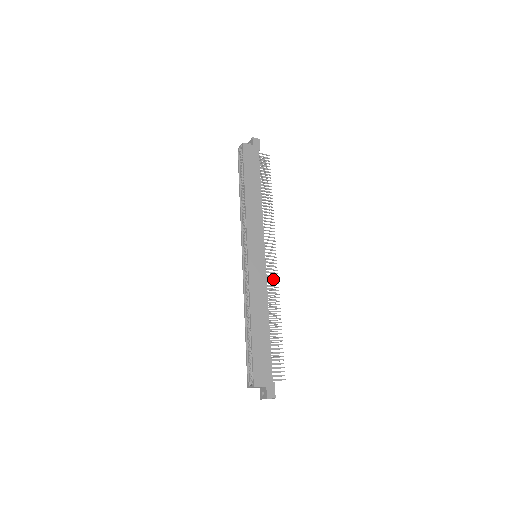
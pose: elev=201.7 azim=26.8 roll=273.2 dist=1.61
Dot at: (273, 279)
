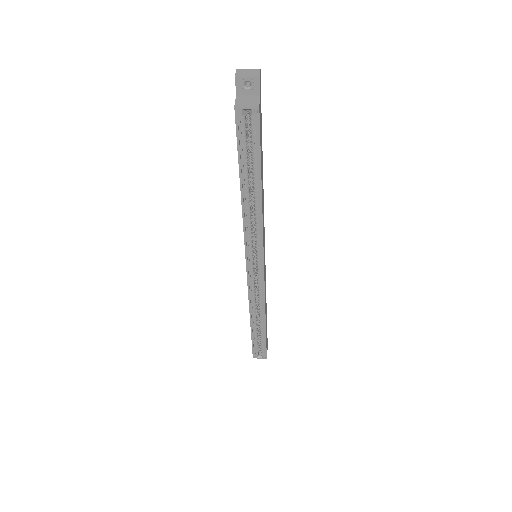
Dot at: occluded
